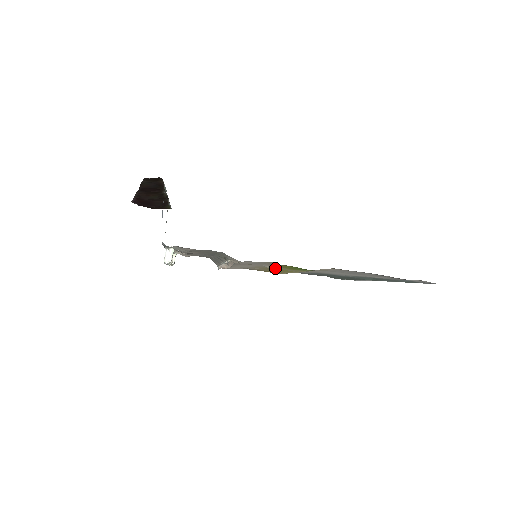
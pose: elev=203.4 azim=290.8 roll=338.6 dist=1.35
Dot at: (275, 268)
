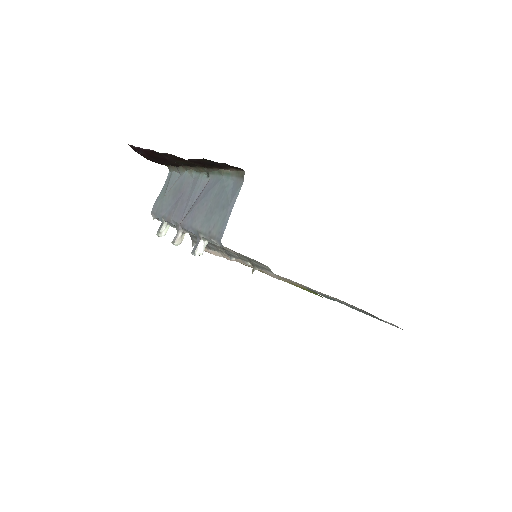
Dot at: occluded
